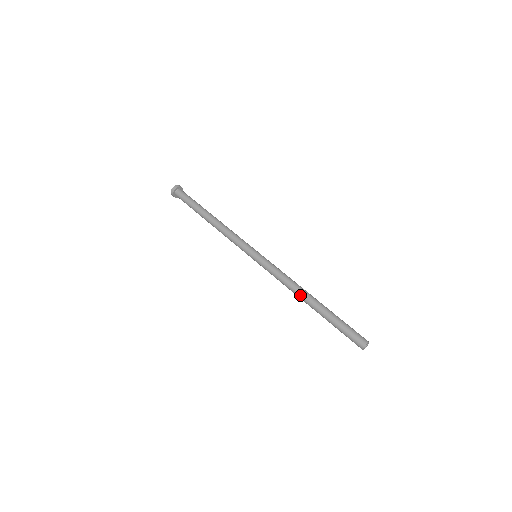
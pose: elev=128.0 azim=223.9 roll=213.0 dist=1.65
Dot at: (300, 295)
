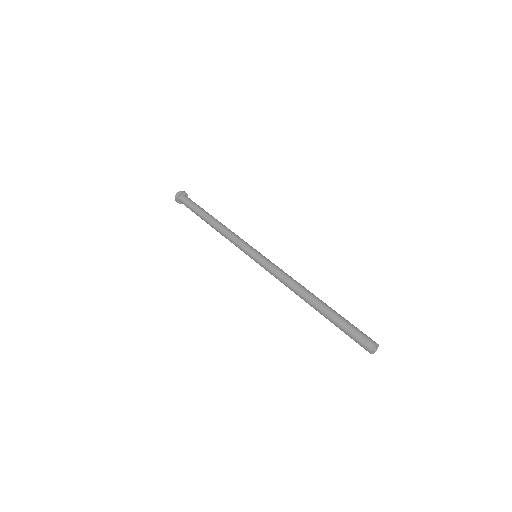
Dot at: (301, 293)
